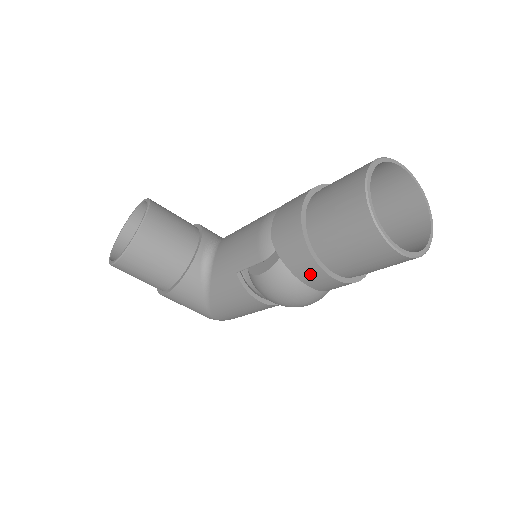
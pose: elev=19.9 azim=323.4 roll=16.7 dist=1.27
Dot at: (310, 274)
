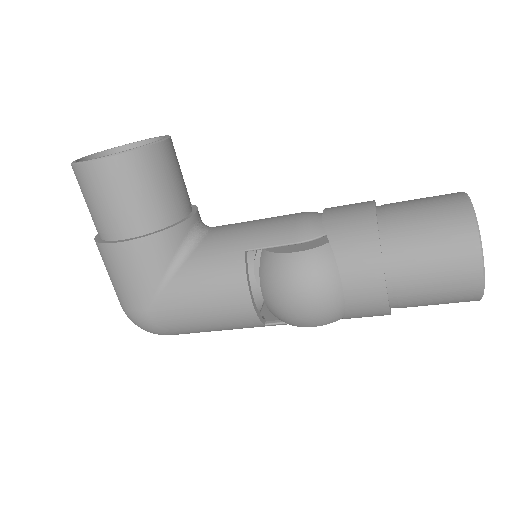
Dot at: (361, 270)
